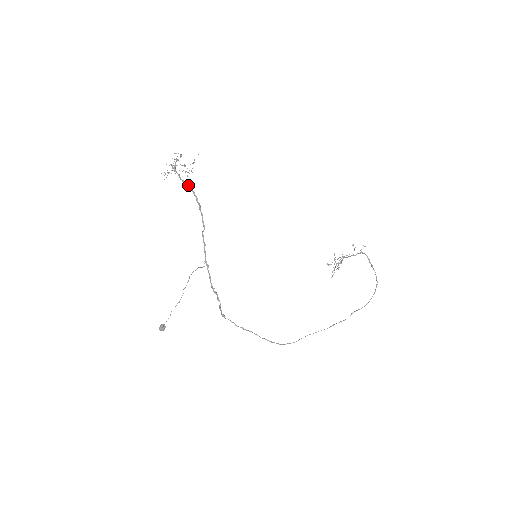
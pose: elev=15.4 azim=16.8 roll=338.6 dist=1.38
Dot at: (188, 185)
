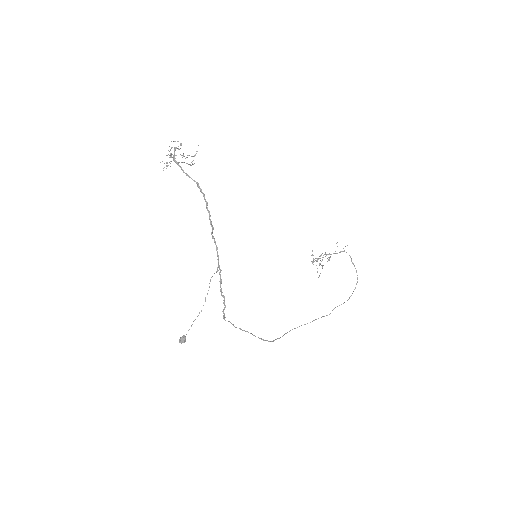
Dot at: (193, 180)
